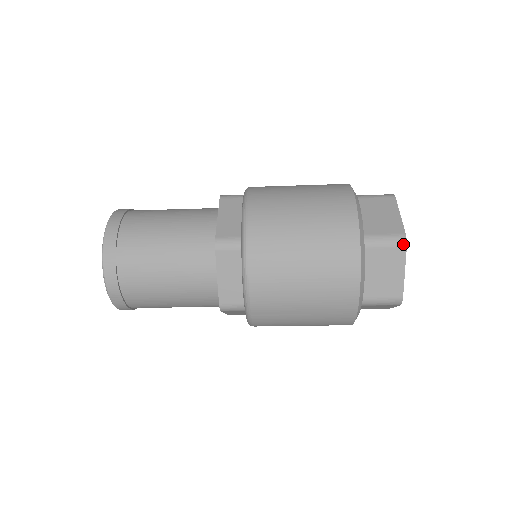
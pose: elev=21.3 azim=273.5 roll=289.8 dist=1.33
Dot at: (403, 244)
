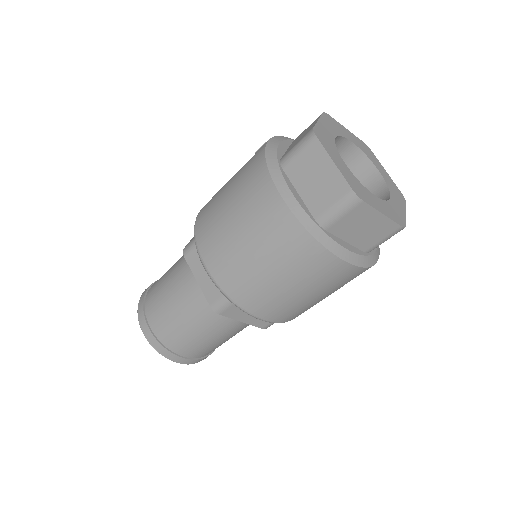
Dot at: (357, 202)
